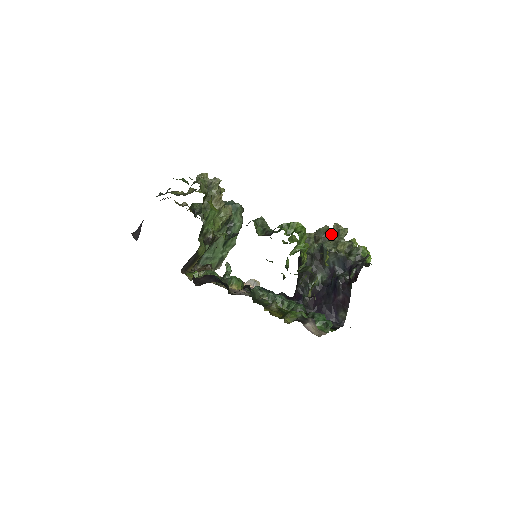
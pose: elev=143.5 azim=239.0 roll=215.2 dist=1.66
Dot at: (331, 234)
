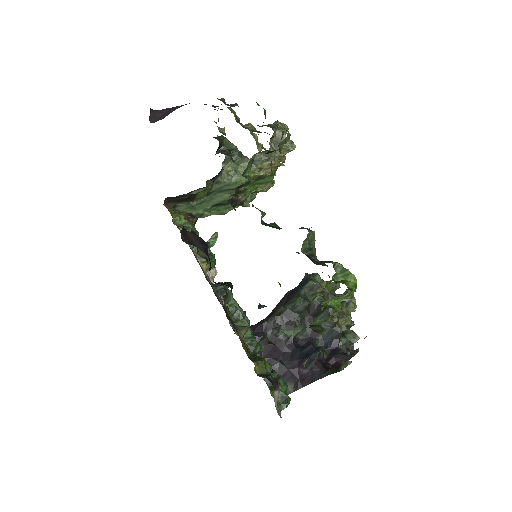
Dot at: (338, 297)
